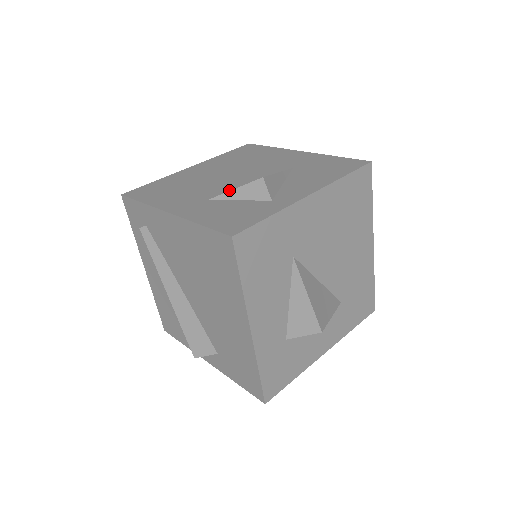
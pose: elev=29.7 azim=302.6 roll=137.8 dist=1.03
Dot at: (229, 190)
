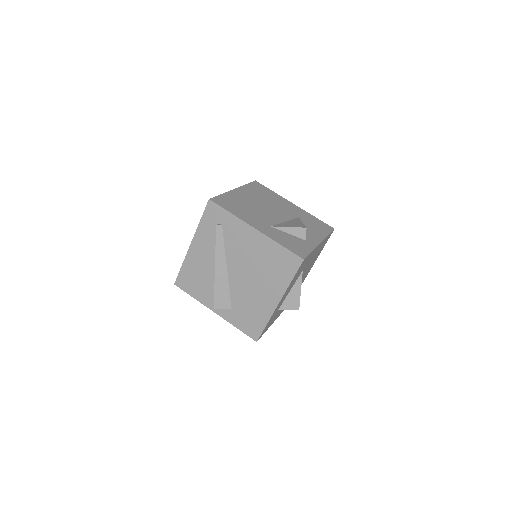
Dot at: (277, 223)
